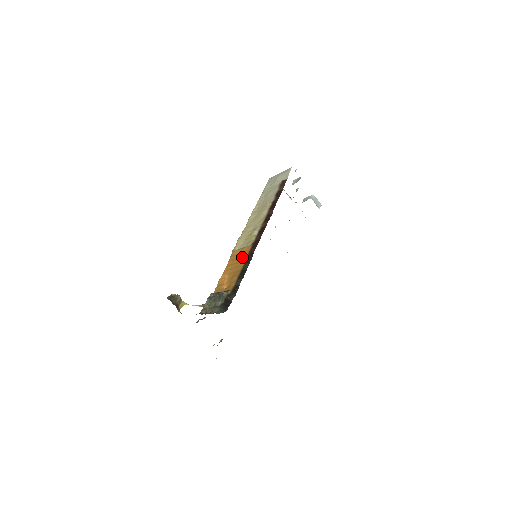
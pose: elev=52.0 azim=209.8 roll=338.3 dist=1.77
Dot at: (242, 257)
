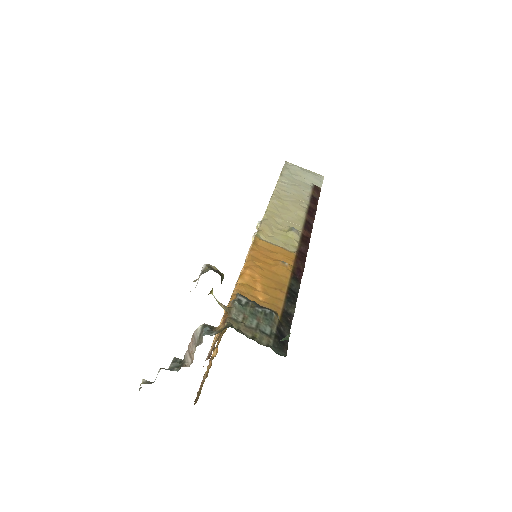
Dot at: (286, 264)
